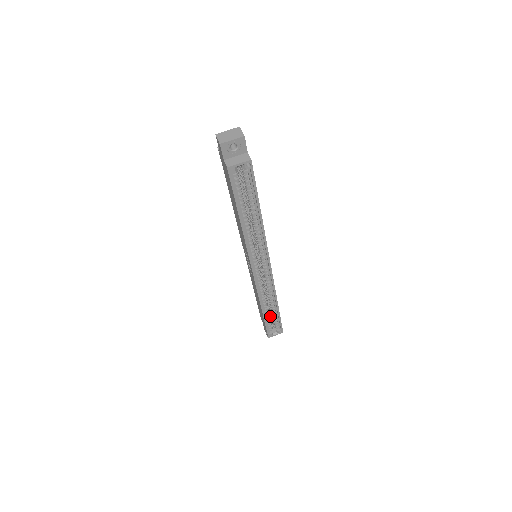
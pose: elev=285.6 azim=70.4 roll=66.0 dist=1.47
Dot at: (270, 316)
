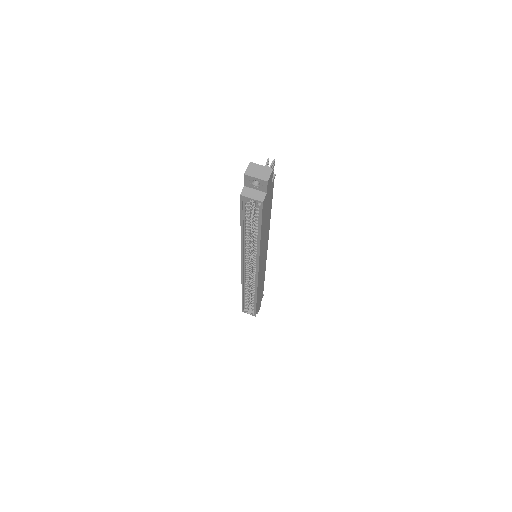
Dot at: occluded
